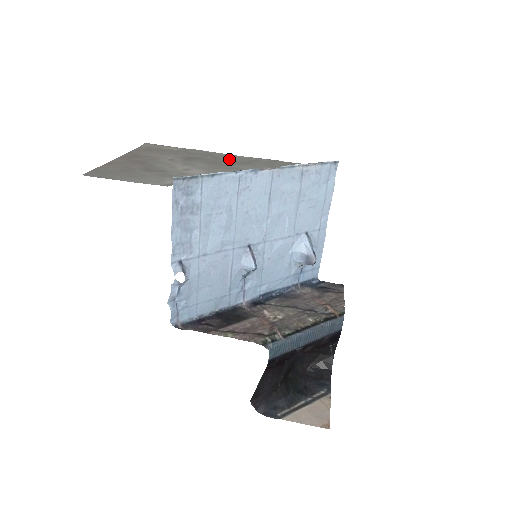
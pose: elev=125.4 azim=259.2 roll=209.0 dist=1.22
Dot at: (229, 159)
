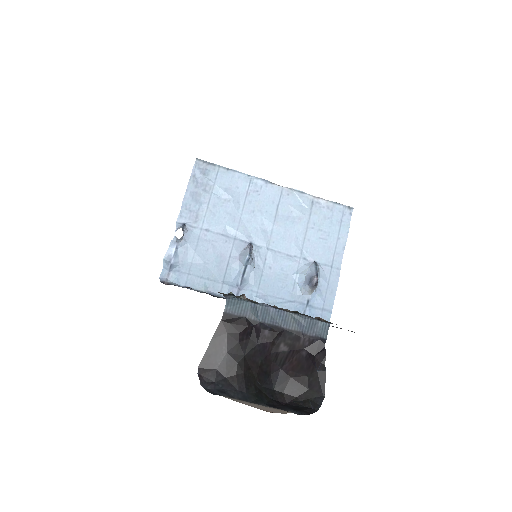
Dot at: occluded
